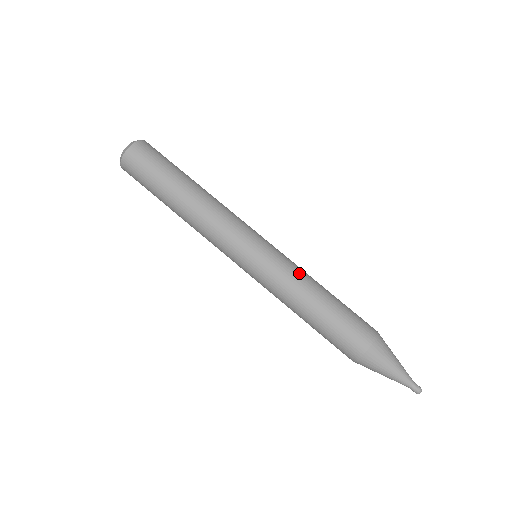
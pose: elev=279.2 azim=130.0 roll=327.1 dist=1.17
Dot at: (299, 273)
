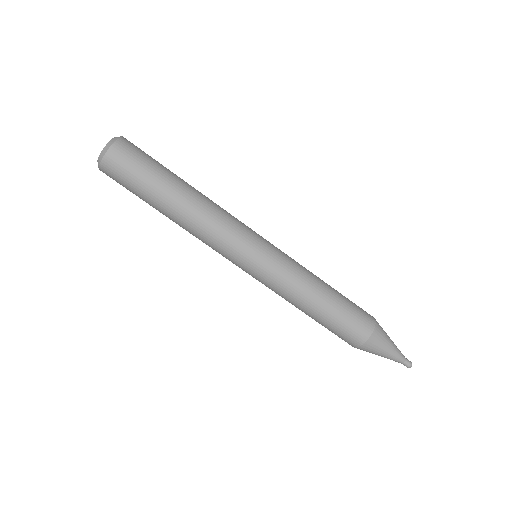
Dot at: (303, 267)
